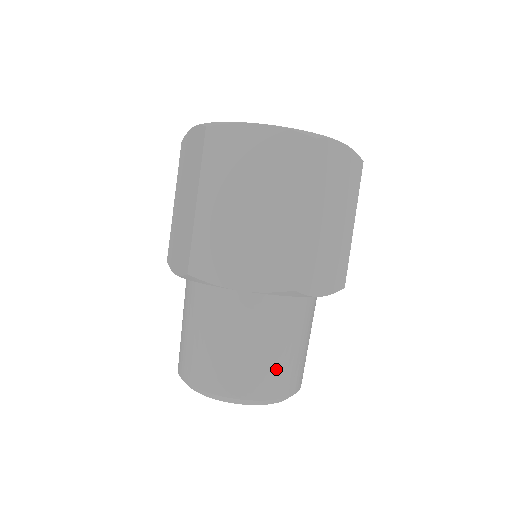
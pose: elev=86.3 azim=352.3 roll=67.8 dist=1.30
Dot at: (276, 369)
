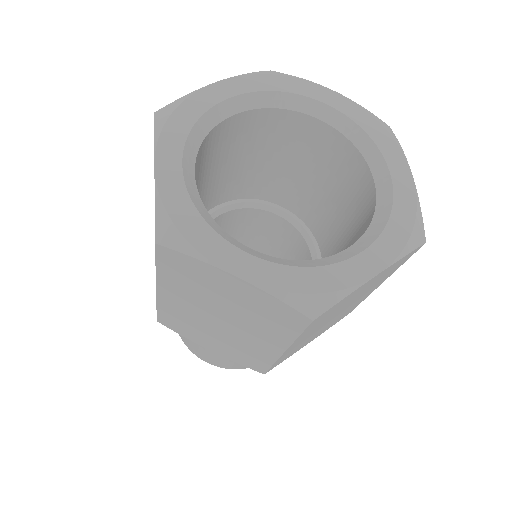
Dot at: occluded
